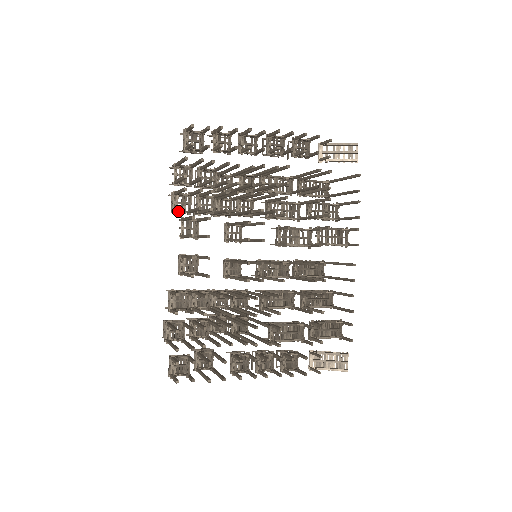
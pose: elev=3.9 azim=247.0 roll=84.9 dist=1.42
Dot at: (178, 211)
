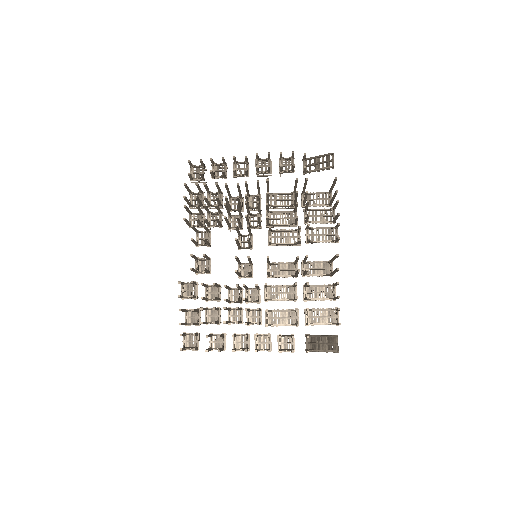
Dot at: occluded
